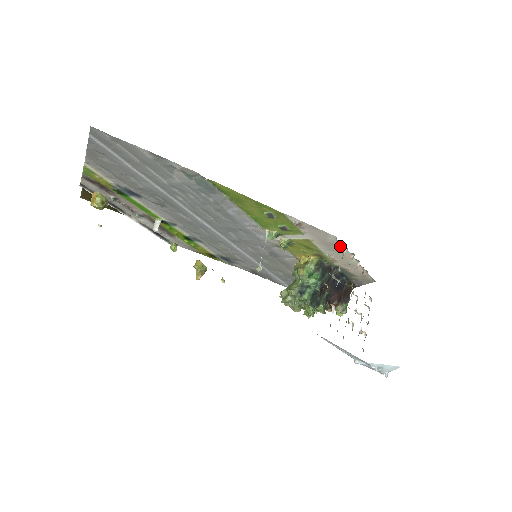
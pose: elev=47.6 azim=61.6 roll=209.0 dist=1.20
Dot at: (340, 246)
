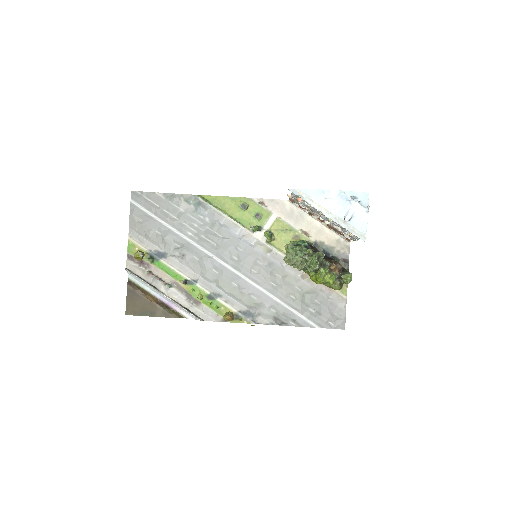
Dot at: (297, 210)
